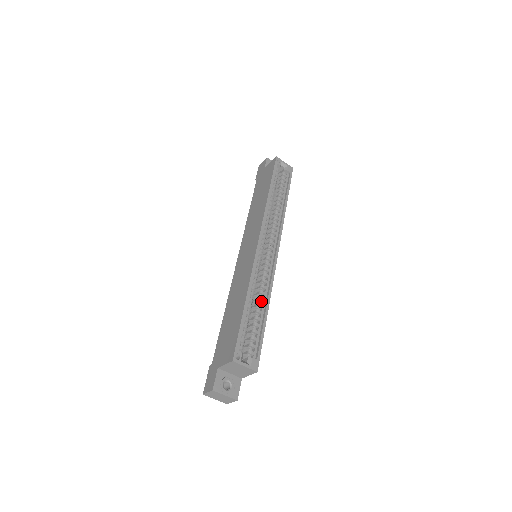
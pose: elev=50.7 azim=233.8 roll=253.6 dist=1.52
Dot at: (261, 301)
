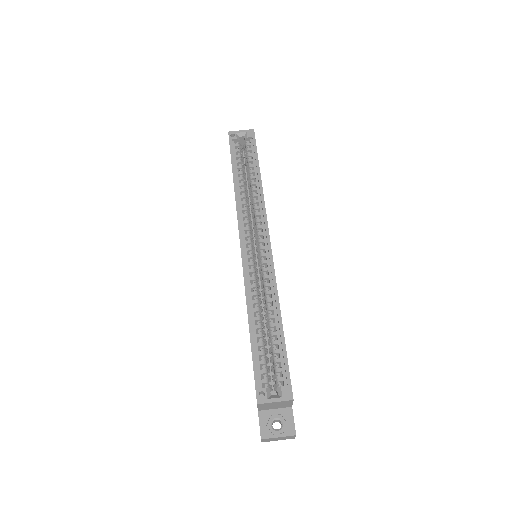
Dot at: (271, 311)
